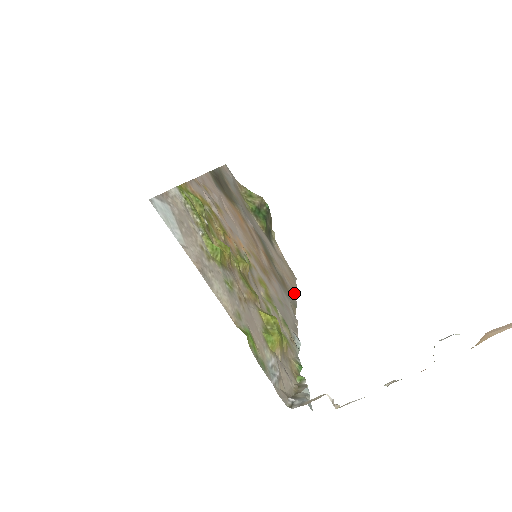
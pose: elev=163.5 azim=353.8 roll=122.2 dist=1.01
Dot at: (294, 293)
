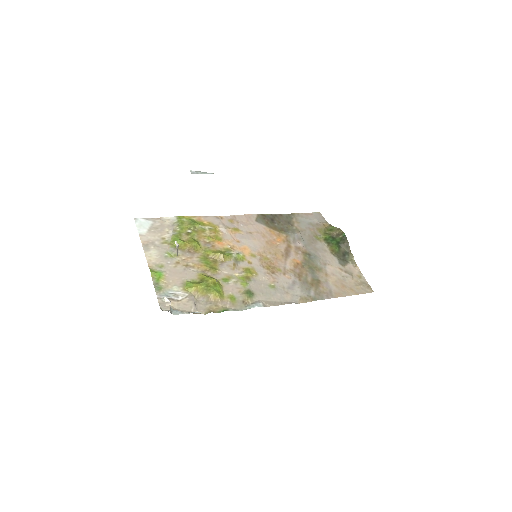
Dot at: (335, 295)
